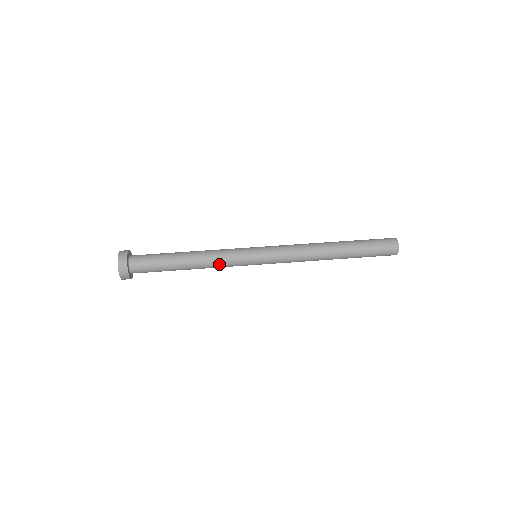
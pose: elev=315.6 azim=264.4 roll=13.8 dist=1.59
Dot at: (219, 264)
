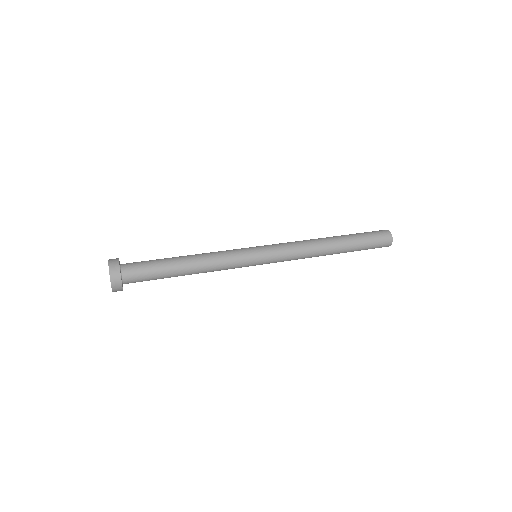
Dot at: (220, 263)
